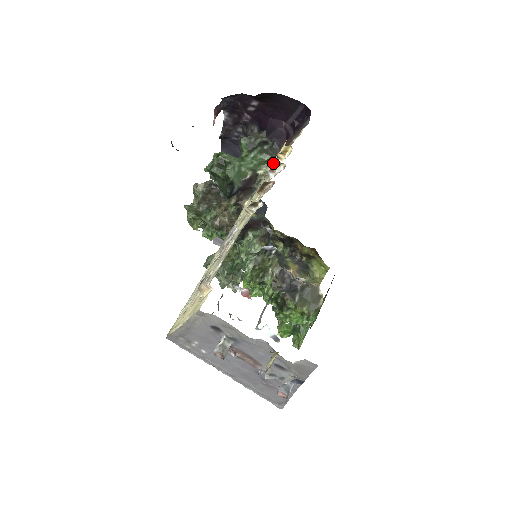
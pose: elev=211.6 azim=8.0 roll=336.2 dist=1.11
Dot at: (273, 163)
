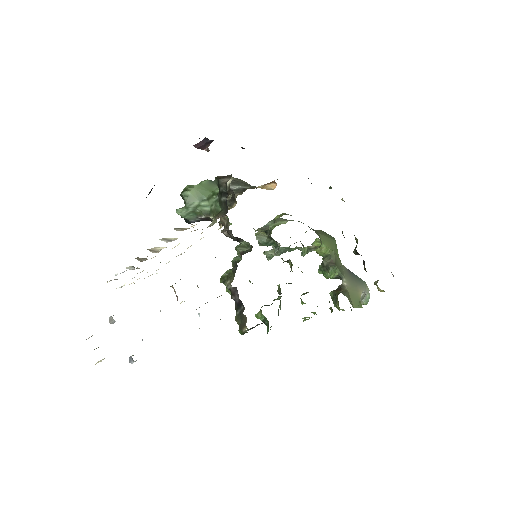
Dot at: occluded
